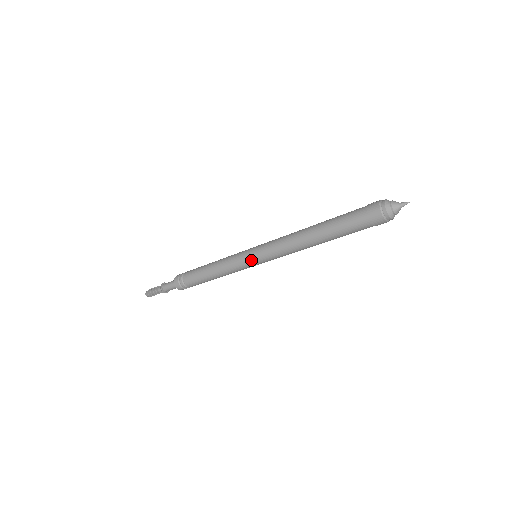
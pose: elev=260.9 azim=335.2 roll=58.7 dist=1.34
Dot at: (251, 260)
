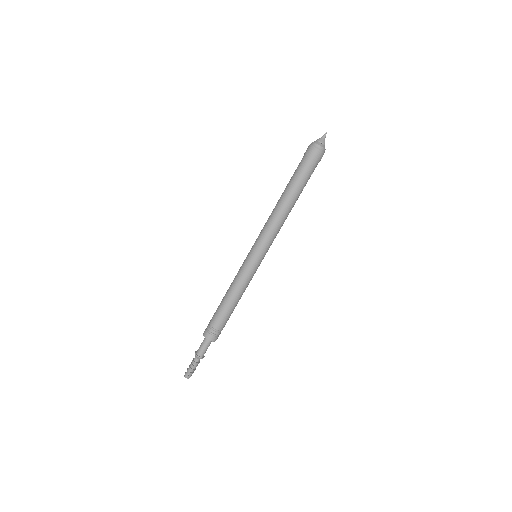
Dot at: (254, 257)
